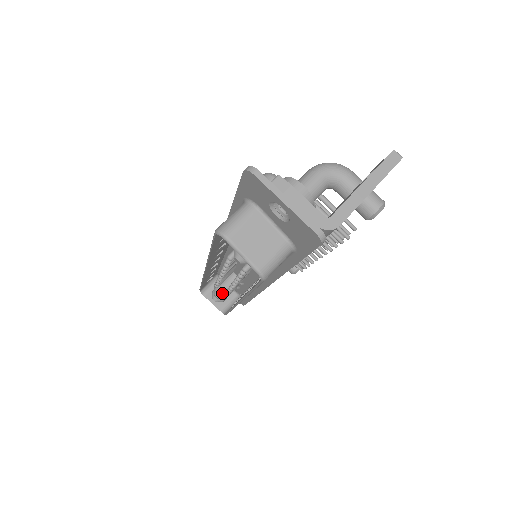
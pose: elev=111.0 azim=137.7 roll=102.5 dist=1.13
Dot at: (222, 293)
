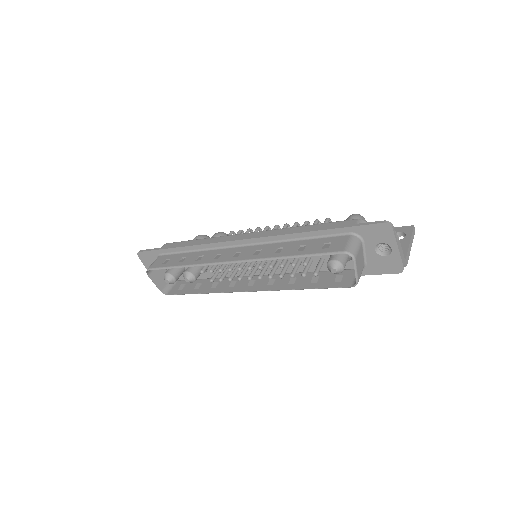
Dot at: (195, 278)
